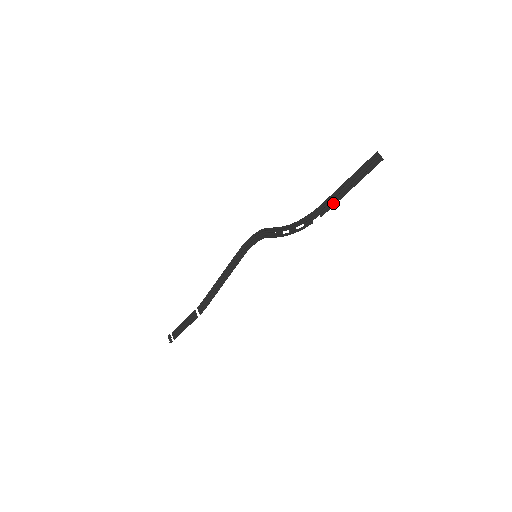
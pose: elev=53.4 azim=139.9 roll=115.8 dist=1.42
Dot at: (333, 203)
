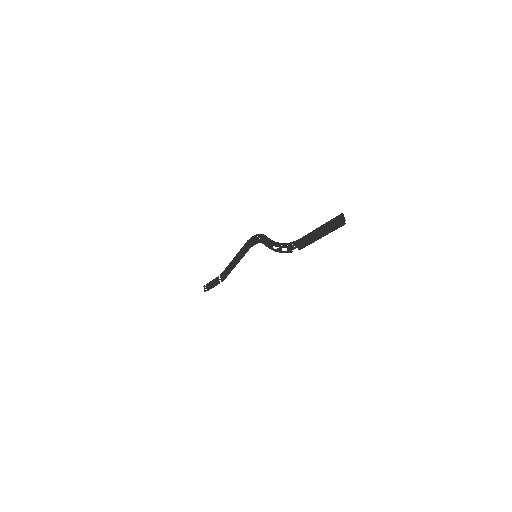
Dot at: (307, 244)
